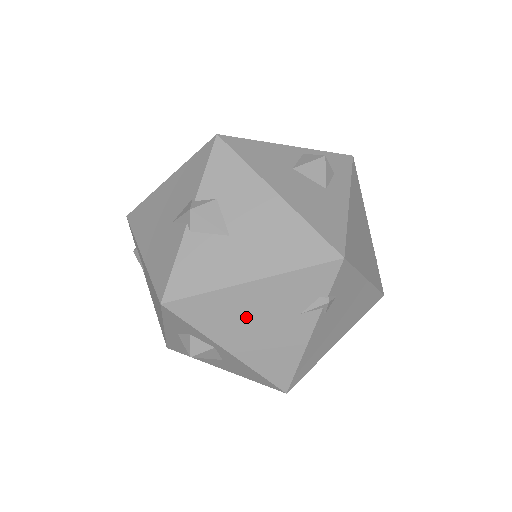
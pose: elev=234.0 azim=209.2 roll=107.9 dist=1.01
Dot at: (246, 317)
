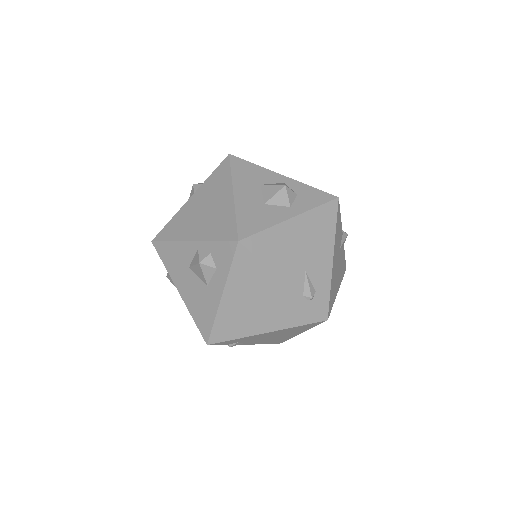
Dot at: occluded
